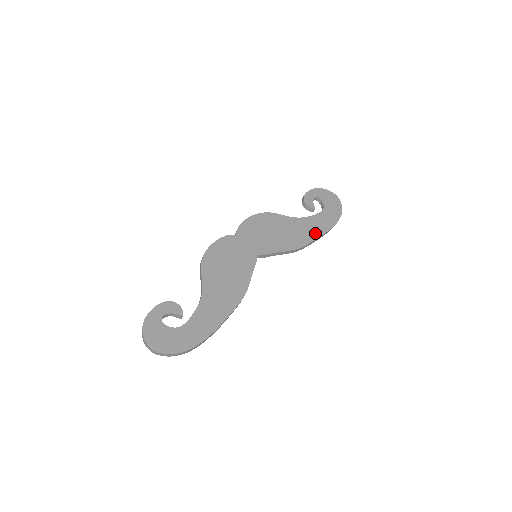
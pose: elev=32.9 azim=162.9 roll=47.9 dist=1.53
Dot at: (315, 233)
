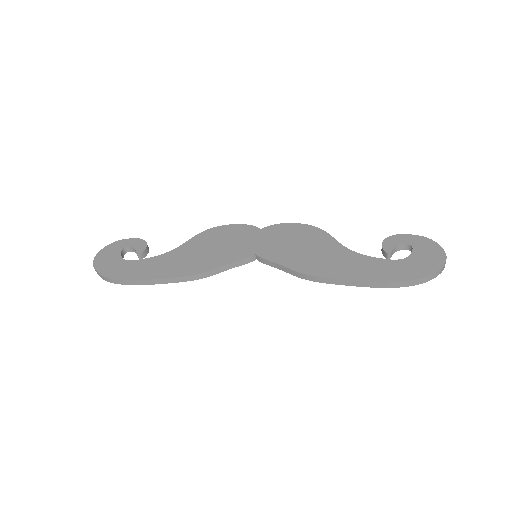
Dot at: (350, 274)
